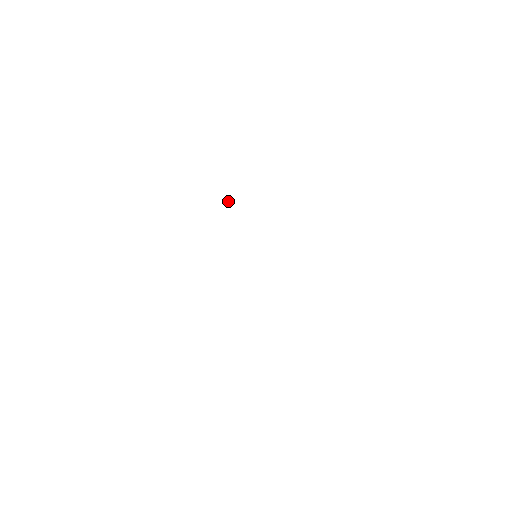
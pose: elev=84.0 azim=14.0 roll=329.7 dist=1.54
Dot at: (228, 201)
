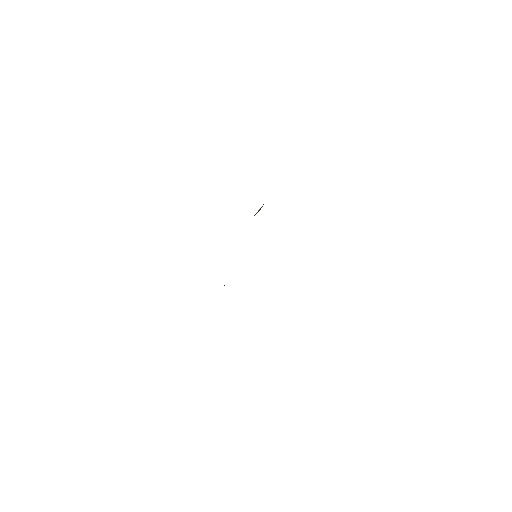
Dot at: (258, 211)
